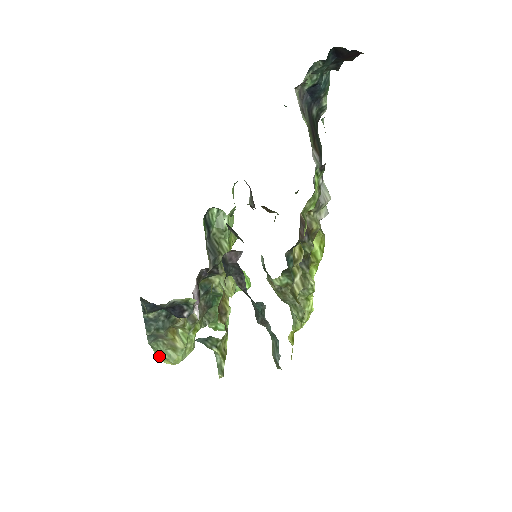
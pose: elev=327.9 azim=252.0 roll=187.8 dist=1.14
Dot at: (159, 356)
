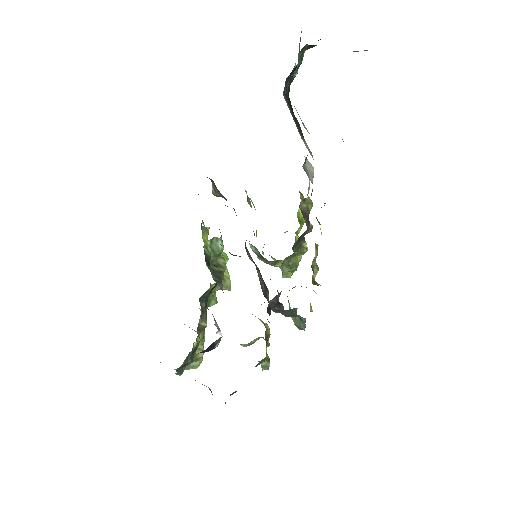
Dot at: occluded
